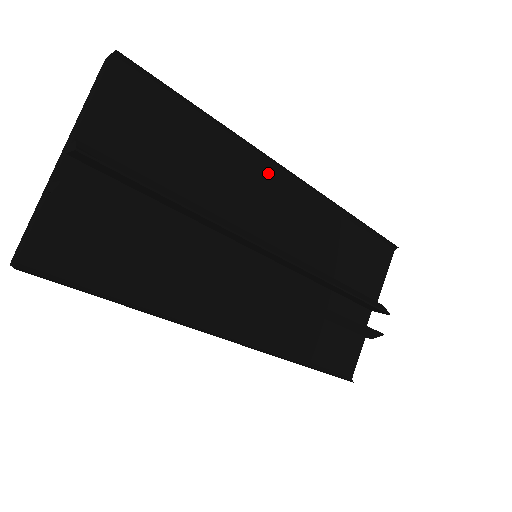
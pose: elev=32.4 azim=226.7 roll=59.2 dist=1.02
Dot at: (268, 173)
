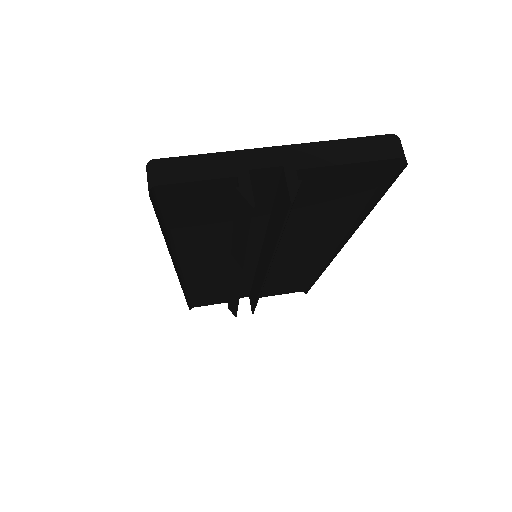
Dot at: (331, 243)
